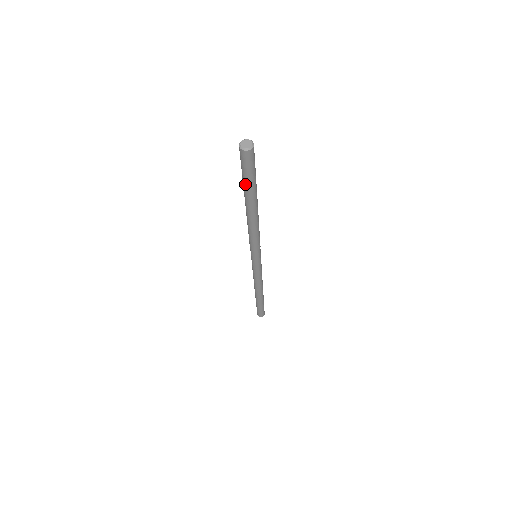
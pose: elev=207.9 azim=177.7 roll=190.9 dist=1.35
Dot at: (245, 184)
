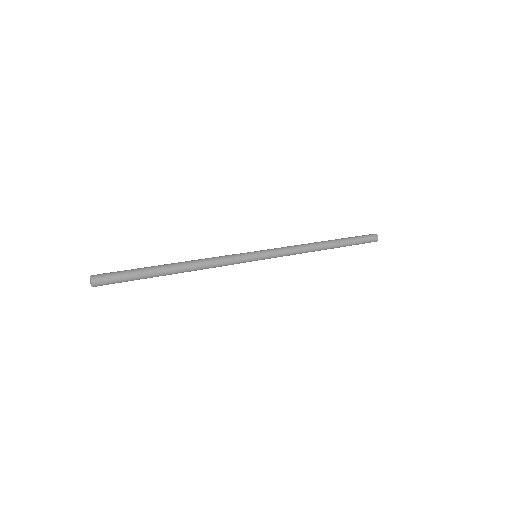
Dot at: occluded
